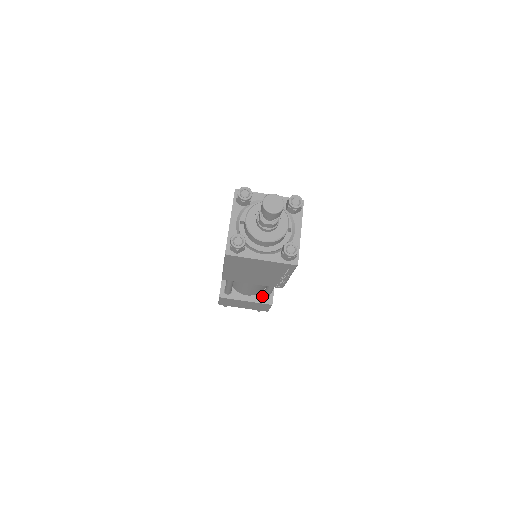
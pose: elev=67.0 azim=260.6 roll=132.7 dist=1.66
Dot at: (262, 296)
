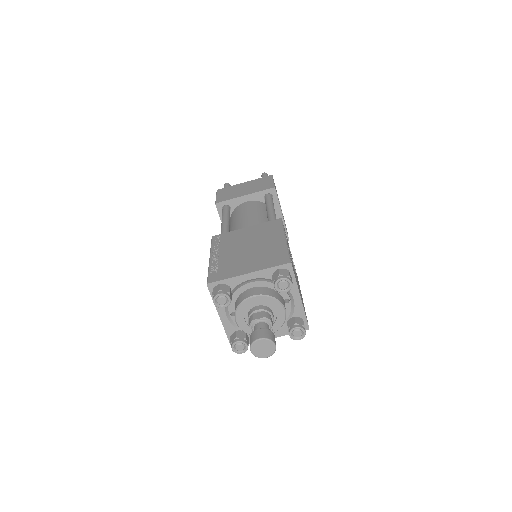
Dot at: occluded
